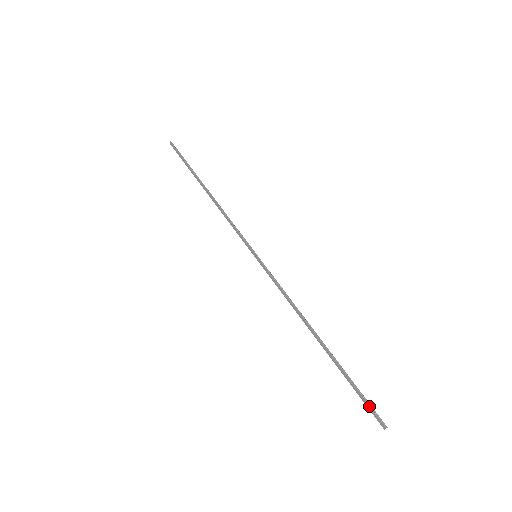
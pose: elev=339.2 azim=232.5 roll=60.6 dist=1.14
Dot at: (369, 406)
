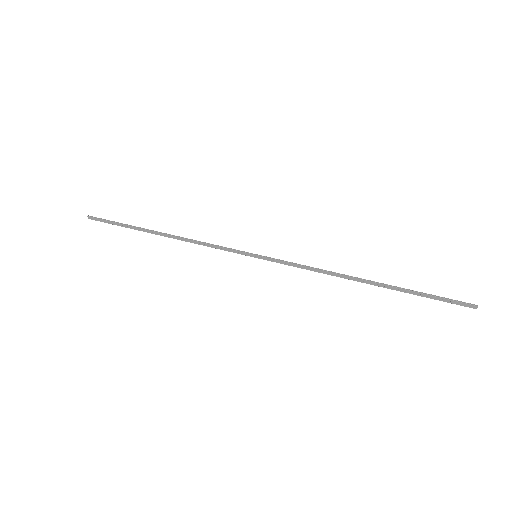
Dot at: (451, 301)
